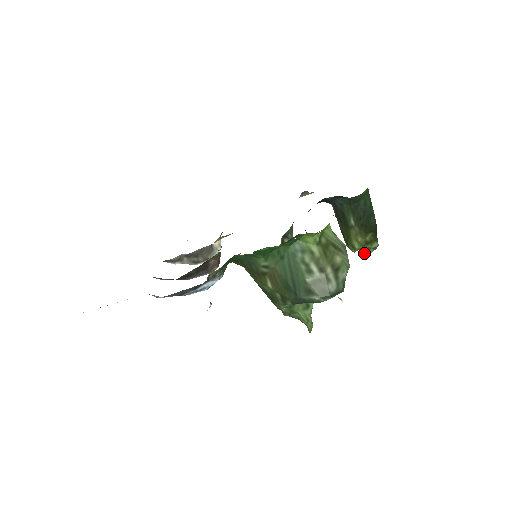
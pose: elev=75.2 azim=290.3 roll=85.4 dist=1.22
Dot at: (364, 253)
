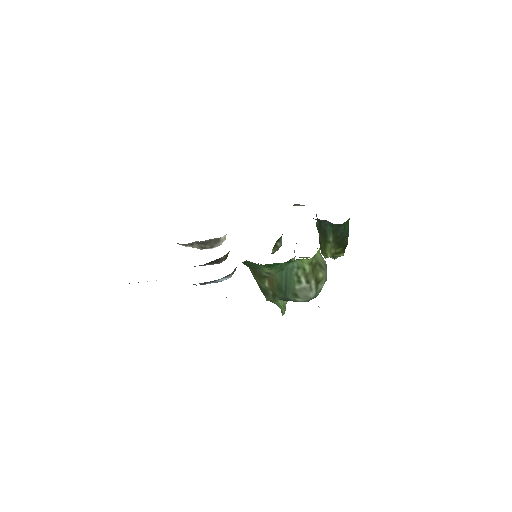
Dot at: (331, 257)
